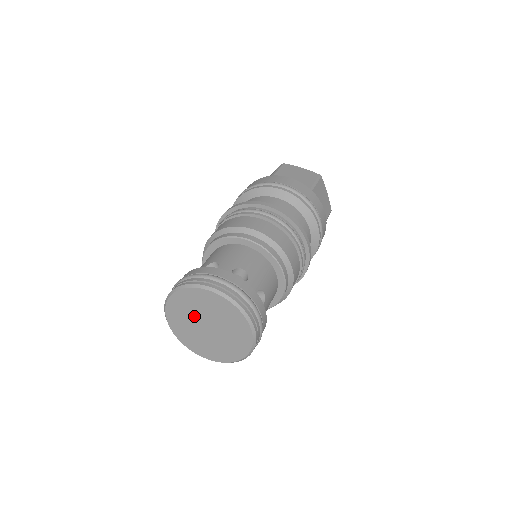
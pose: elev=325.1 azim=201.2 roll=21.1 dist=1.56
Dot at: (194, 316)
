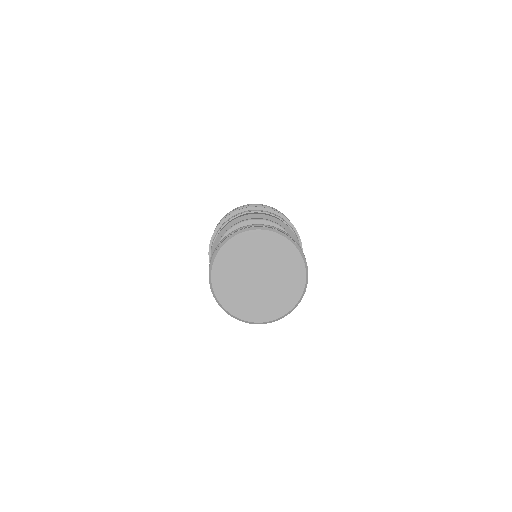
Dot at: (242, 273)
